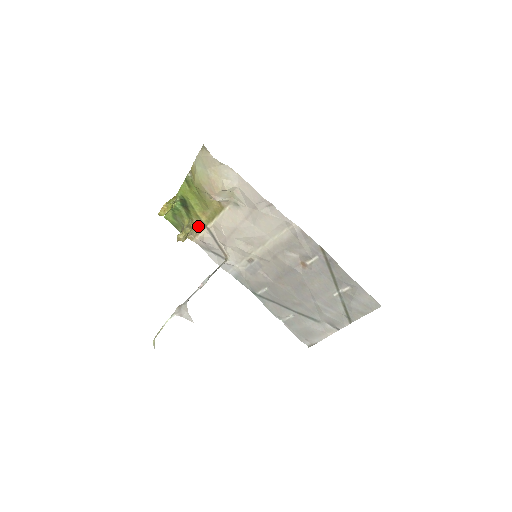
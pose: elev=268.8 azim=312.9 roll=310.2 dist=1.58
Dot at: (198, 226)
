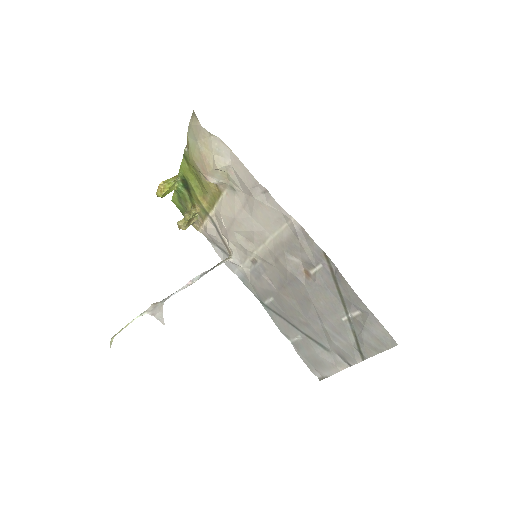
Dot at: (201, 213)
